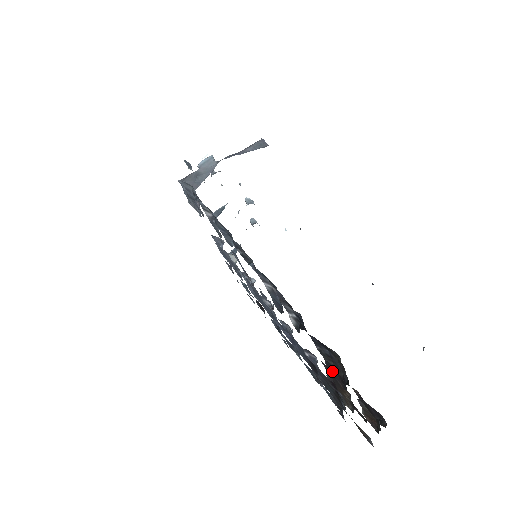
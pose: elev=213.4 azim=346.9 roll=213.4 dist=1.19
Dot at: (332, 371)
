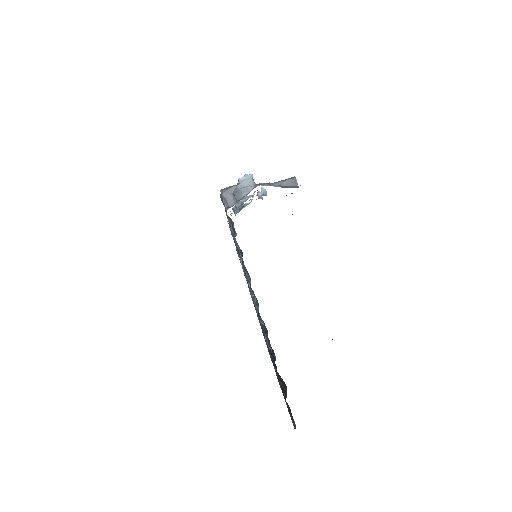
Dot at: occluded
